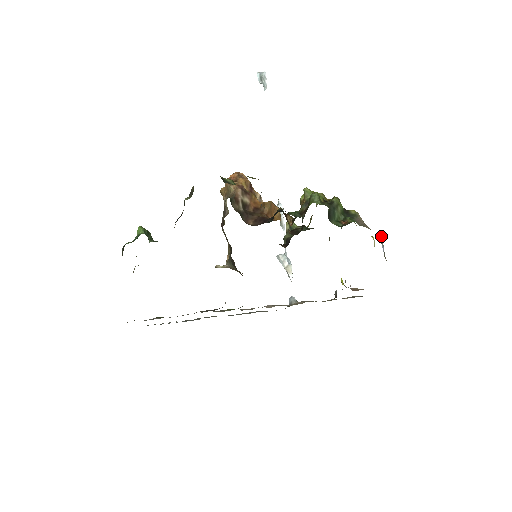
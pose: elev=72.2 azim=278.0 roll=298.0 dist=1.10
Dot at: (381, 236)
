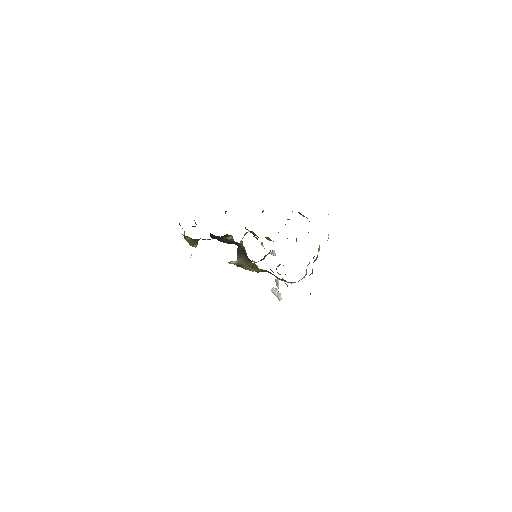
Dot at: (328, 214)
